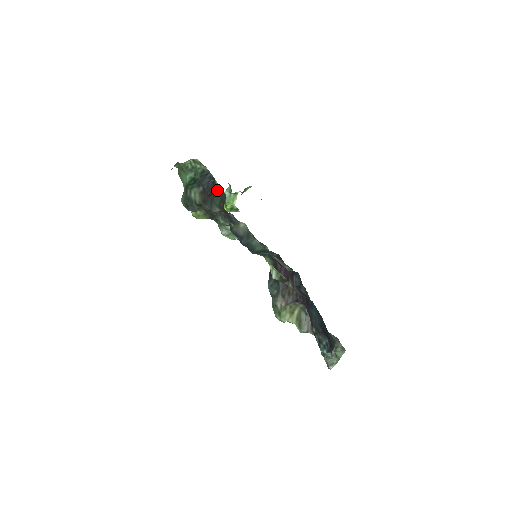
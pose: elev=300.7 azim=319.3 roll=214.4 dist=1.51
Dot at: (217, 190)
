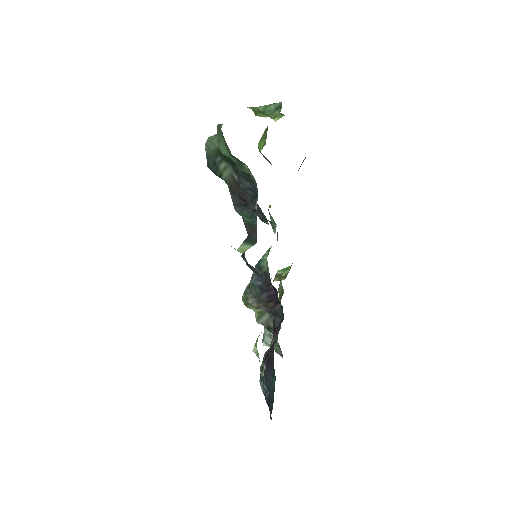
Dot at: (252, 212)
